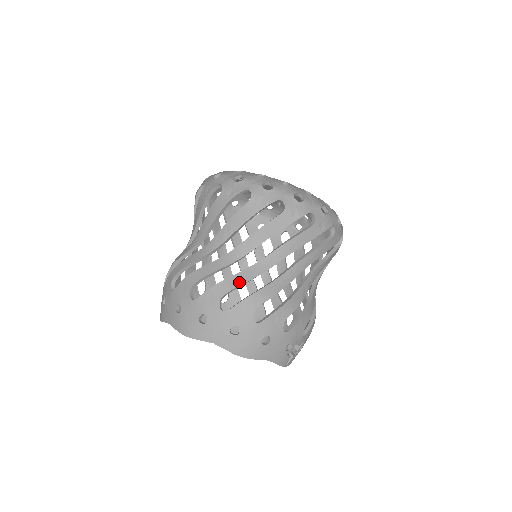
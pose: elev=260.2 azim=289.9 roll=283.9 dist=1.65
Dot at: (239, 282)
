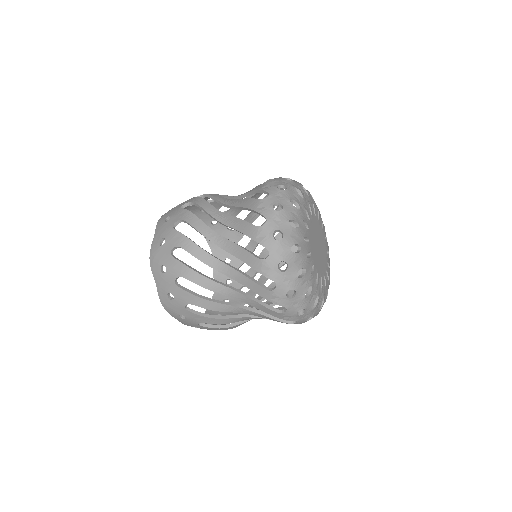
Dot at: (201, 283)
